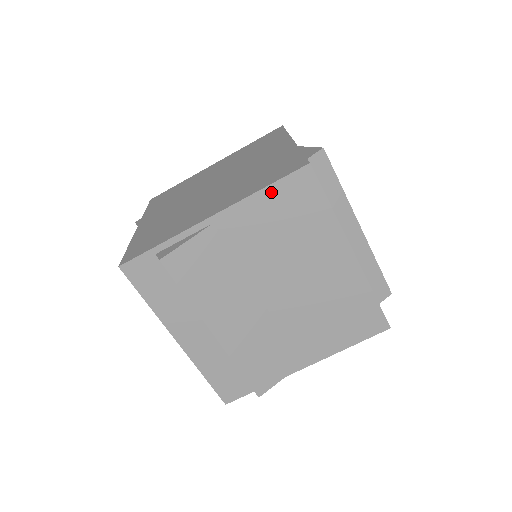
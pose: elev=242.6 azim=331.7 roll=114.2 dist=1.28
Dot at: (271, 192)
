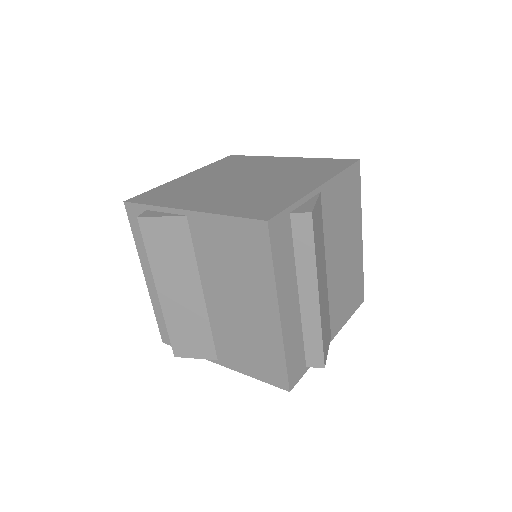
Dot at: (232, 222)
